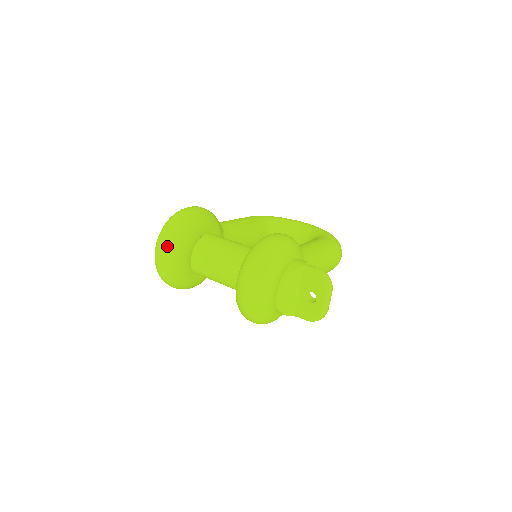
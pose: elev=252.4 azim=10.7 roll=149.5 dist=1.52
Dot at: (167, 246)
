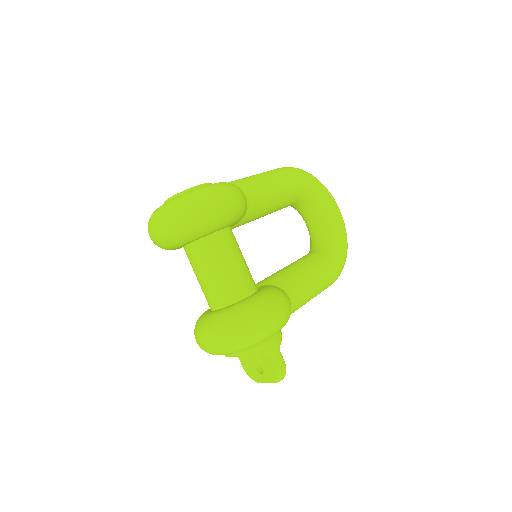
Dot at: (169, 230)
